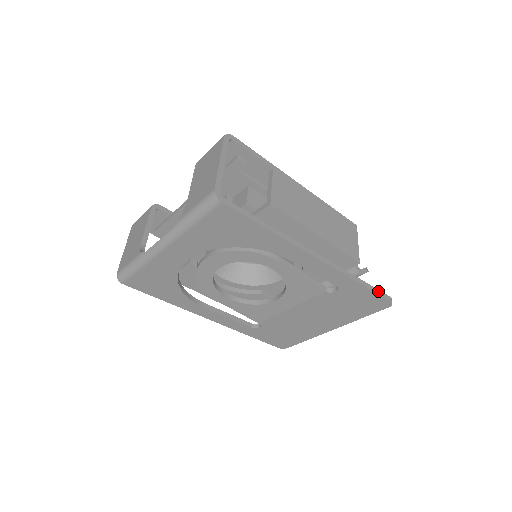
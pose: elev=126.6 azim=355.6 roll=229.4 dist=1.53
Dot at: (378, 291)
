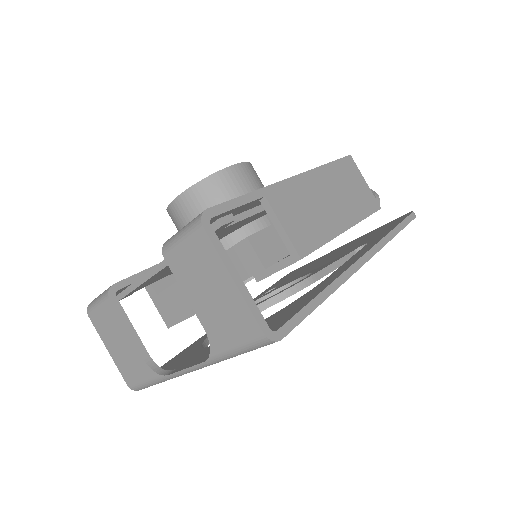
Dot at: (406, 221)
